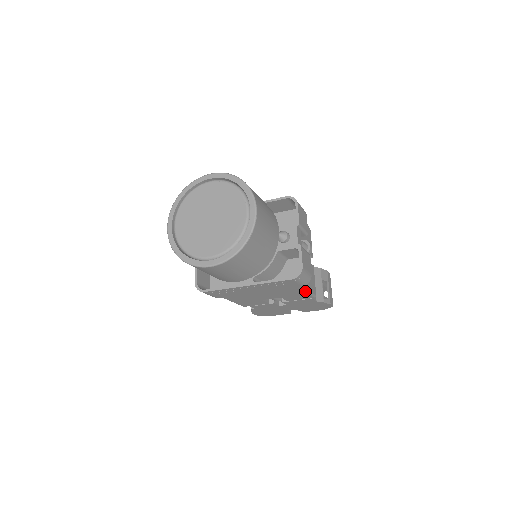
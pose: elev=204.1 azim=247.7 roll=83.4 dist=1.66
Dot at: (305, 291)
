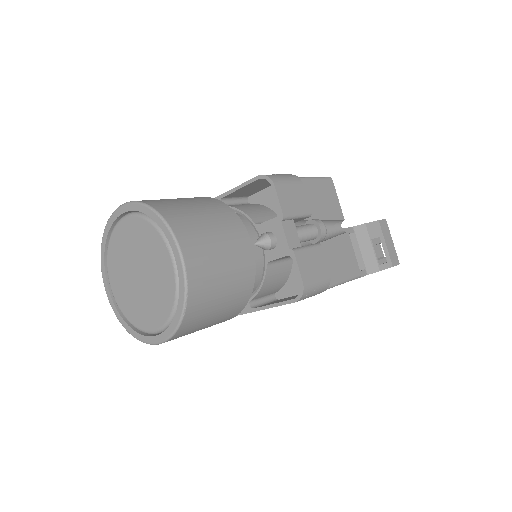
Dot at: occluded
